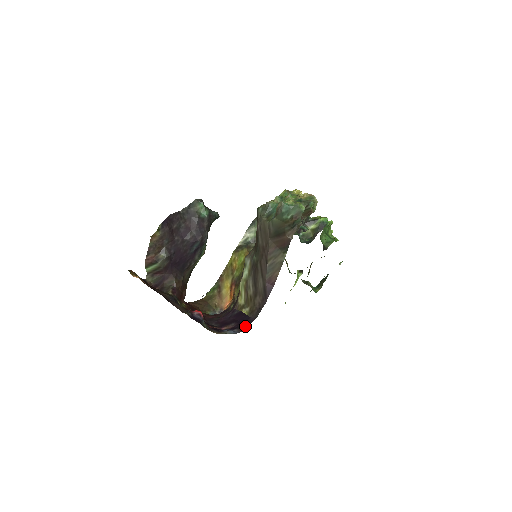
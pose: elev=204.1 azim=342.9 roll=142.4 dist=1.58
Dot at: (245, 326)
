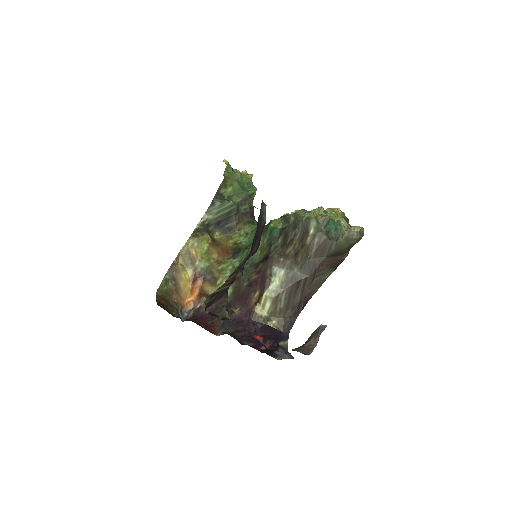
Dot at: (284, 343)
